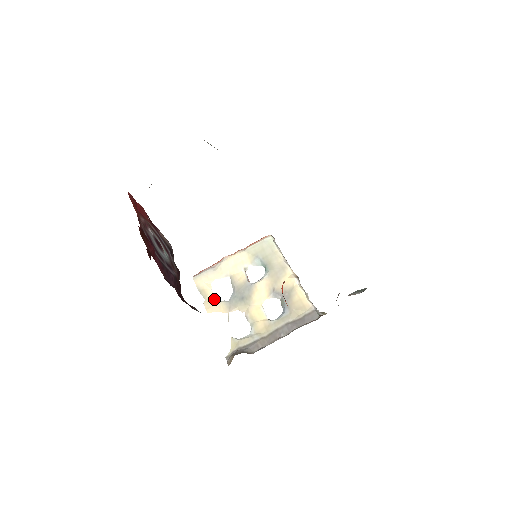
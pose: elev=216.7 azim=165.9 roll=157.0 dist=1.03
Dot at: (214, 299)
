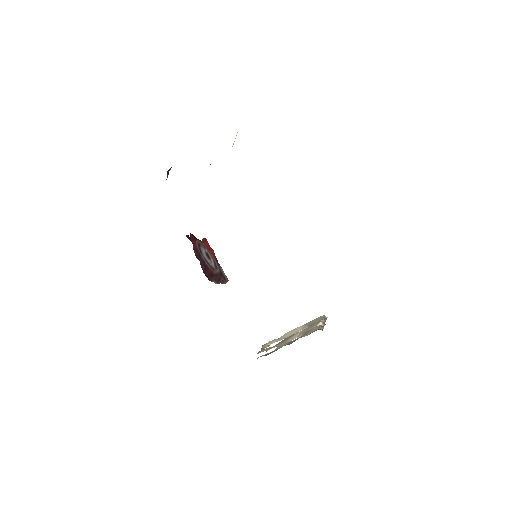
Dot at: occluded
